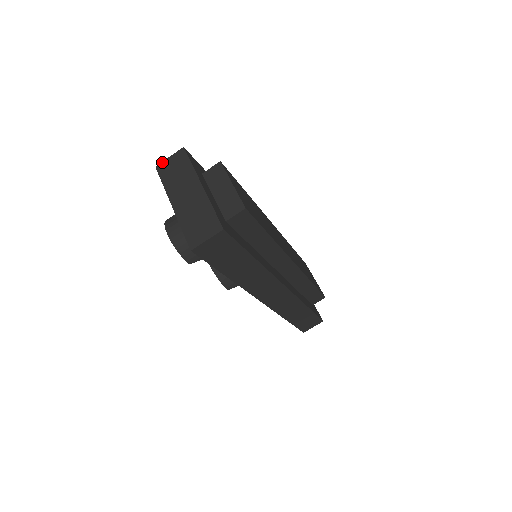
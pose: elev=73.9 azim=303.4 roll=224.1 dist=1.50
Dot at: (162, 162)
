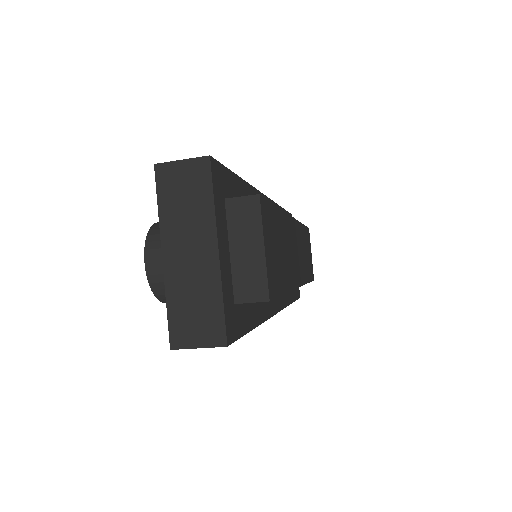
Dot at: (167, 162)
